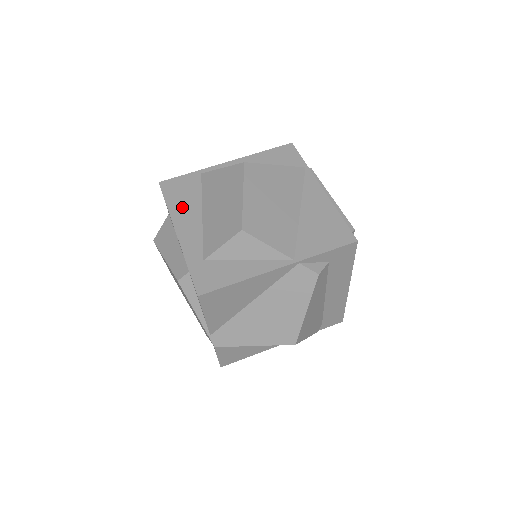
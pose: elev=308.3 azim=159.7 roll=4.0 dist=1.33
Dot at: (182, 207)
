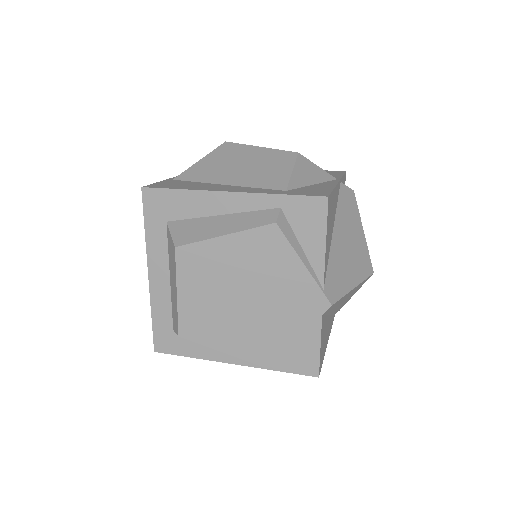
Dot at: (199, 187)
